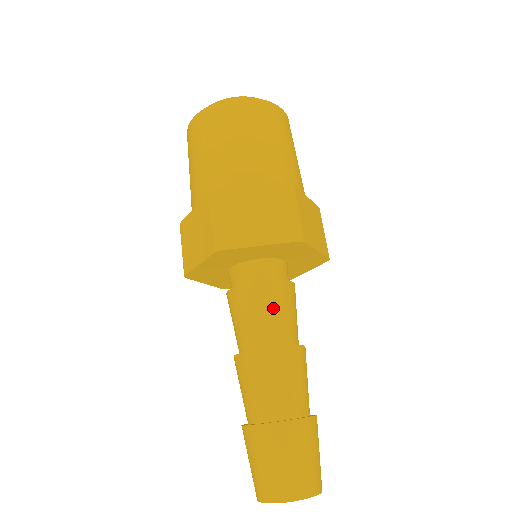
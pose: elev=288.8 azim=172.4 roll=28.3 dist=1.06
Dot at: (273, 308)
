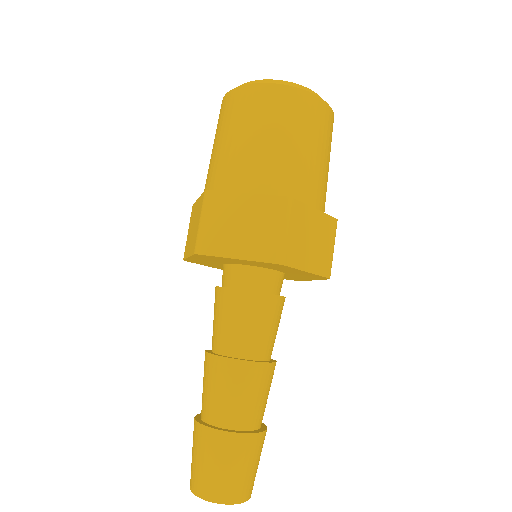
Dot at: (275, 324)
